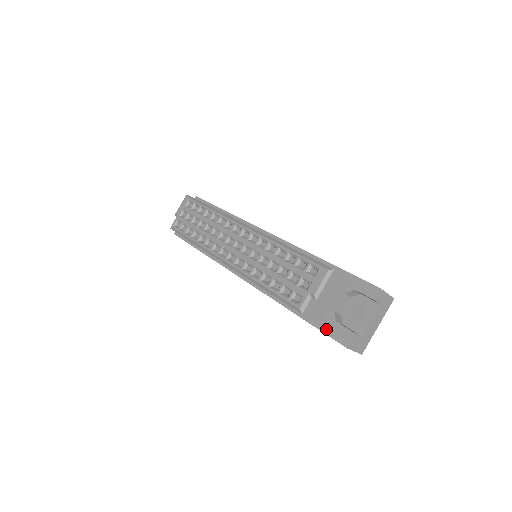
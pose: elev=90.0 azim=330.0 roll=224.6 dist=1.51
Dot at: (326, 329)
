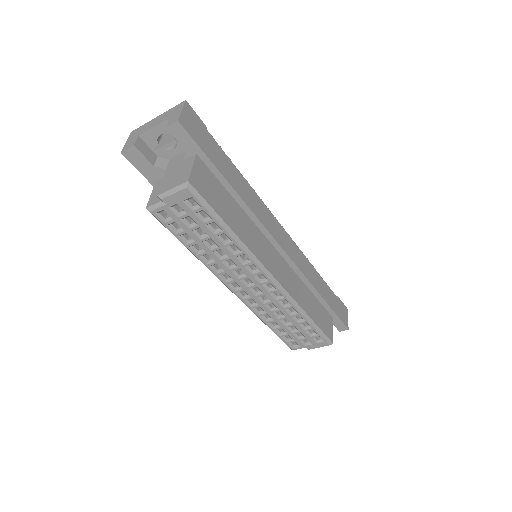
Dot at: occluded
